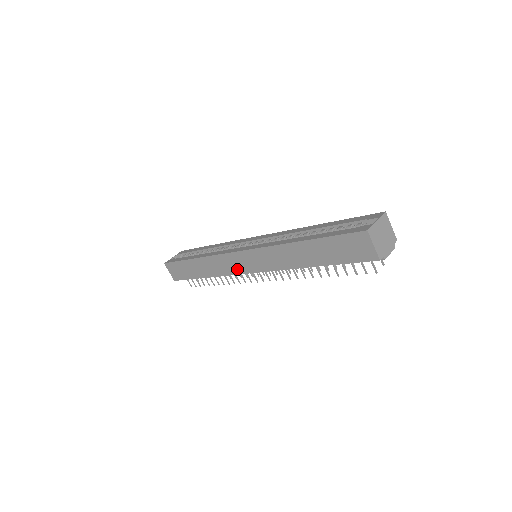
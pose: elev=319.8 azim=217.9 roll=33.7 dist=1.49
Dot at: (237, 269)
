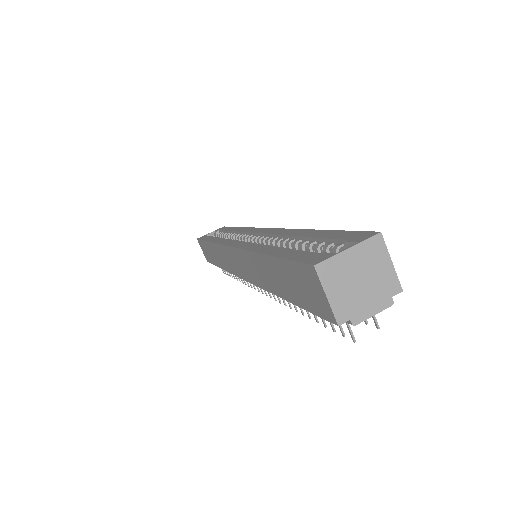
Dot at: (233, 268)
